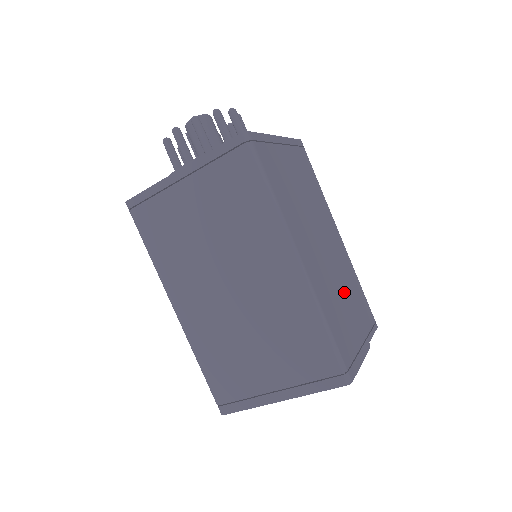
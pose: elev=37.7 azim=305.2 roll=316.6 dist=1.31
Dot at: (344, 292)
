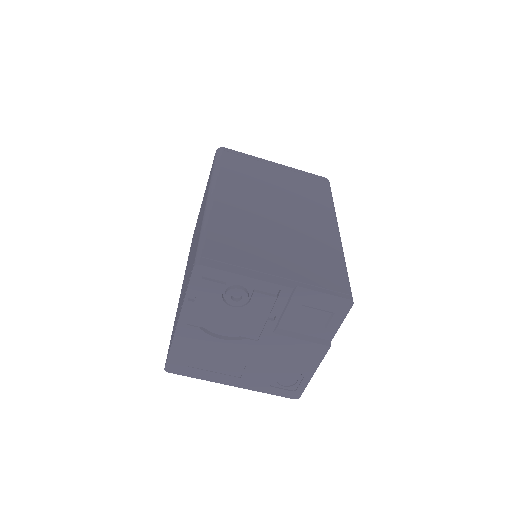
Dot at: (282, 242)
